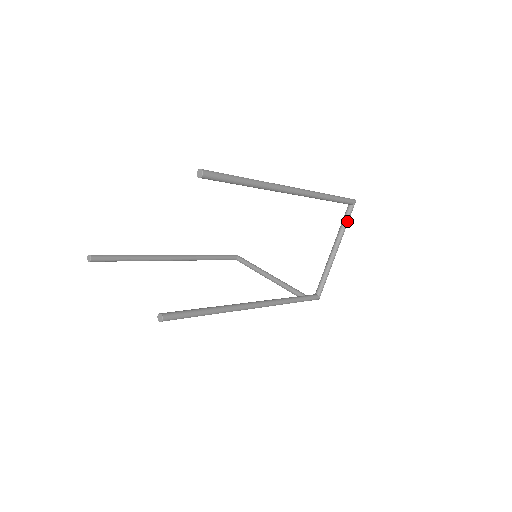
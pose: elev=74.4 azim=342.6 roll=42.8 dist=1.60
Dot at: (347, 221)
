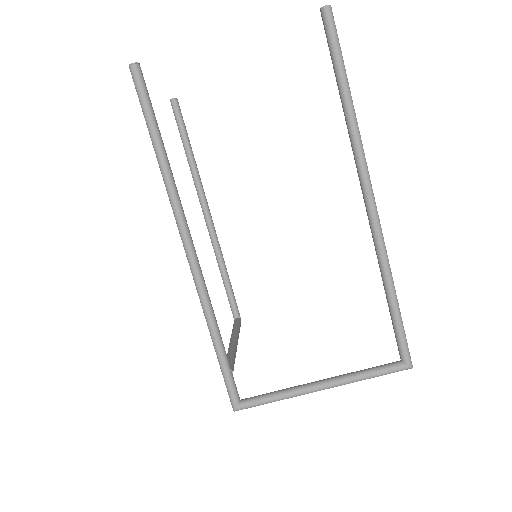
Dot at: (376, 372)
